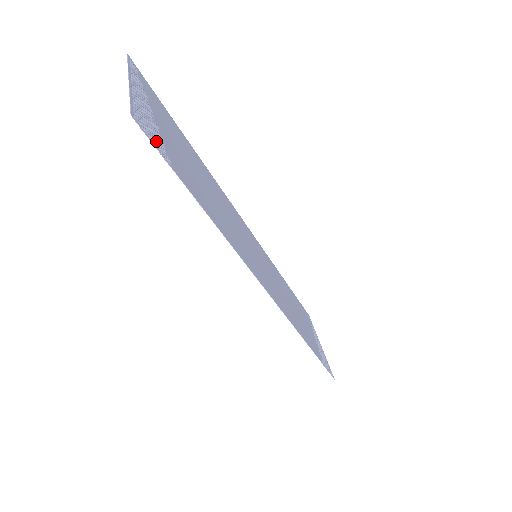
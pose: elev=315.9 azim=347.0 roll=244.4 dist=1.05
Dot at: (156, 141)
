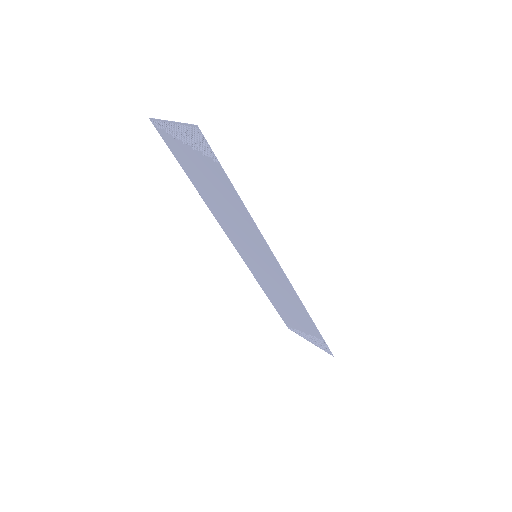
Dot at: (206, 147)
